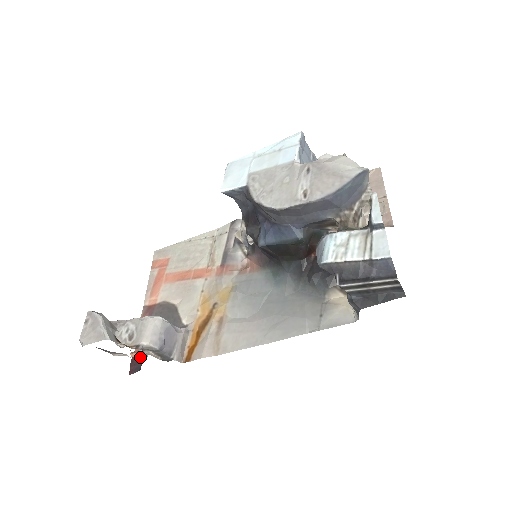
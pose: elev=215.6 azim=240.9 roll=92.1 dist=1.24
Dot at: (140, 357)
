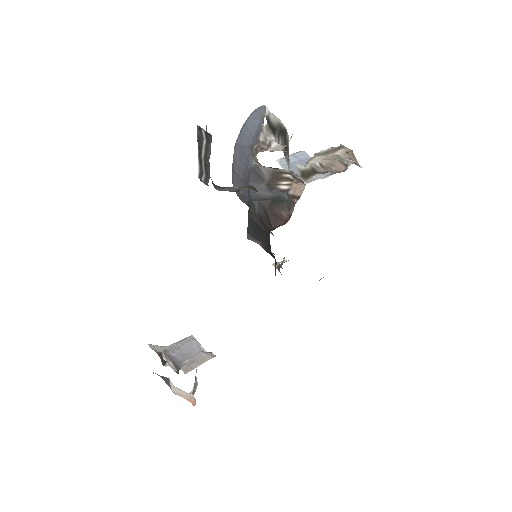
Dot at: (194, 403)
